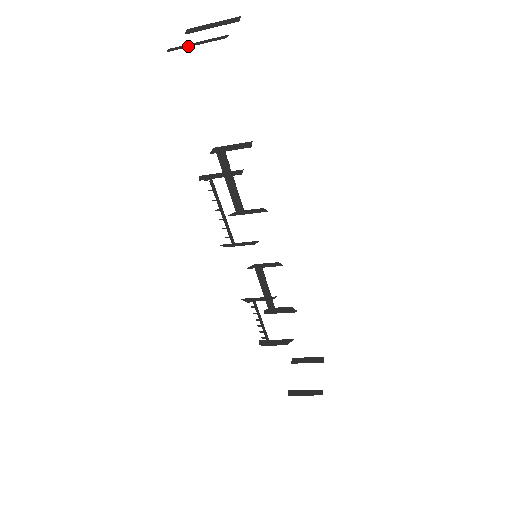
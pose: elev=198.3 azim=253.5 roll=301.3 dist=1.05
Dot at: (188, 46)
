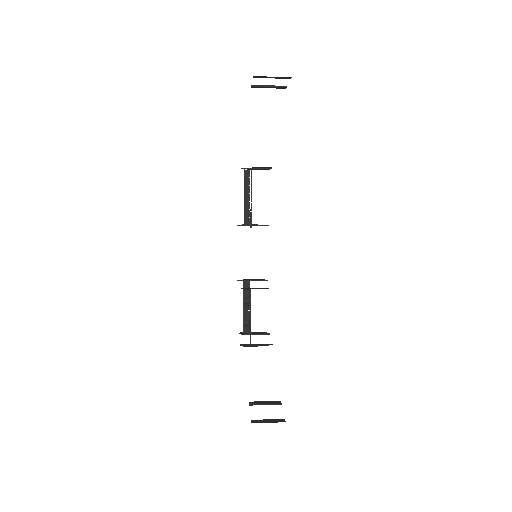
Dot at: occluded
